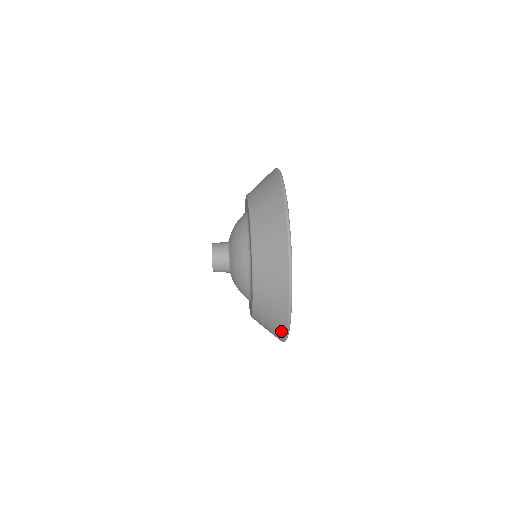
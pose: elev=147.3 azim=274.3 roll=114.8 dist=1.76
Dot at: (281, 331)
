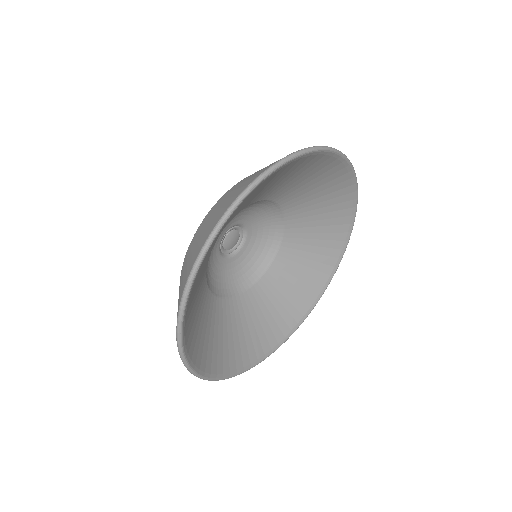
Dot at: occluded
